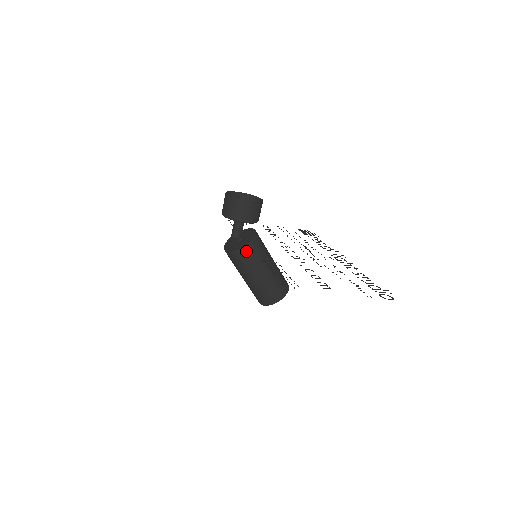
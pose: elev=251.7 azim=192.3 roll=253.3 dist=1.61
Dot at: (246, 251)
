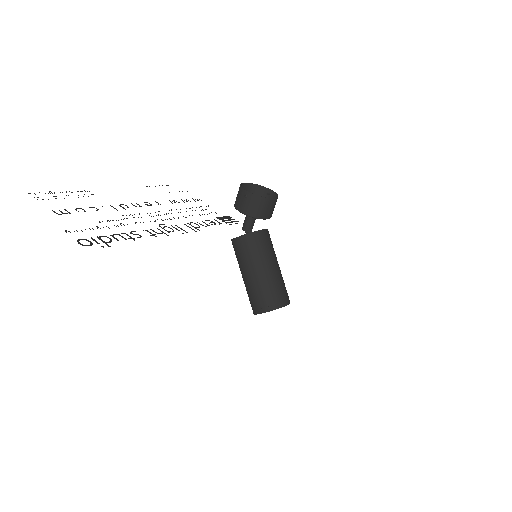
Dot at: (238, 243)
